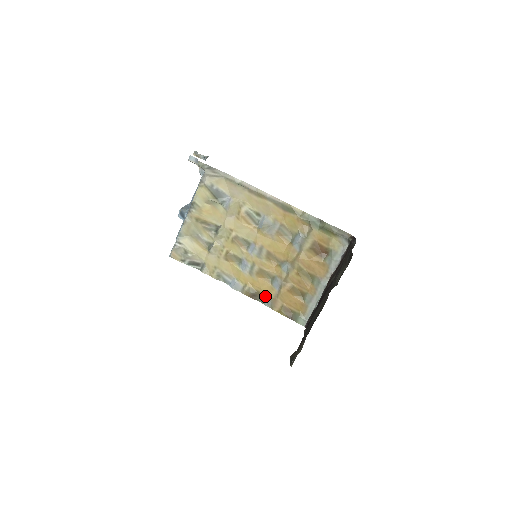
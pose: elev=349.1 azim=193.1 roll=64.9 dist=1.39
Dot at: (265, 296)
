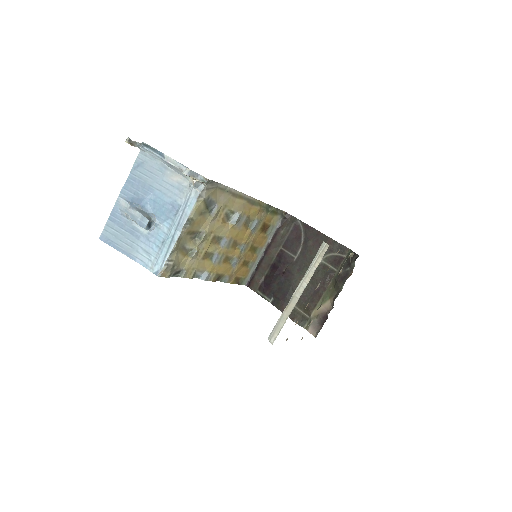
Dot at: (225, 275)
